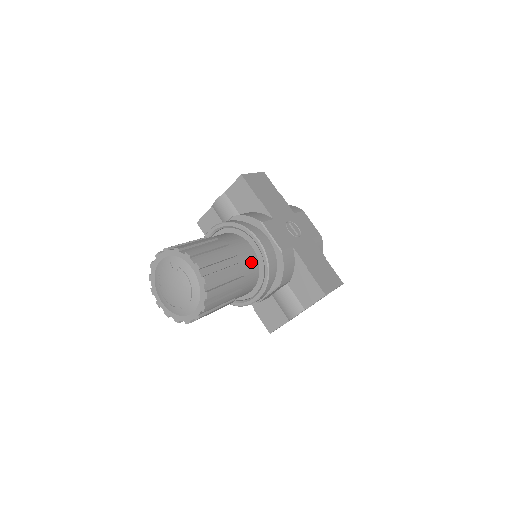
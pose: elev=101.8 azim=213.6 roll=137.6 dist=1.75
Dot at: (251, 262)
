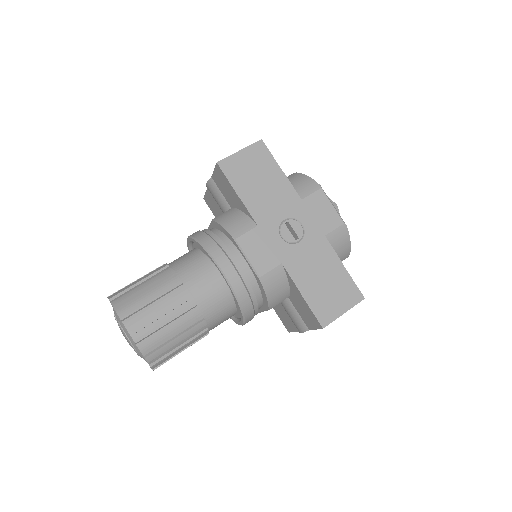
Dot at: (217, 297)
